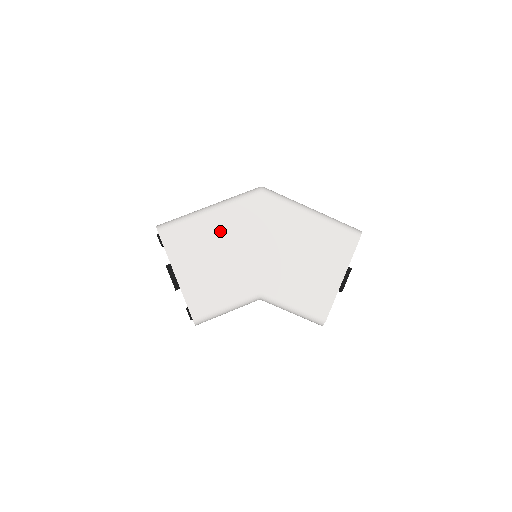
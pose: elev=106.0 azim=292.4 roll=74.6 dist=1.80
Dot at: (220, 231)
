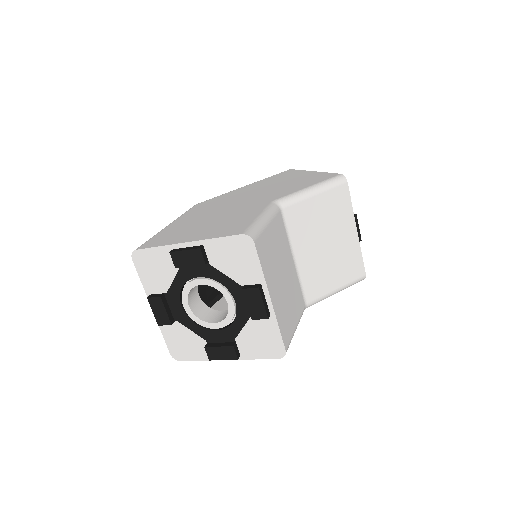
Dot at: (191, 220)
